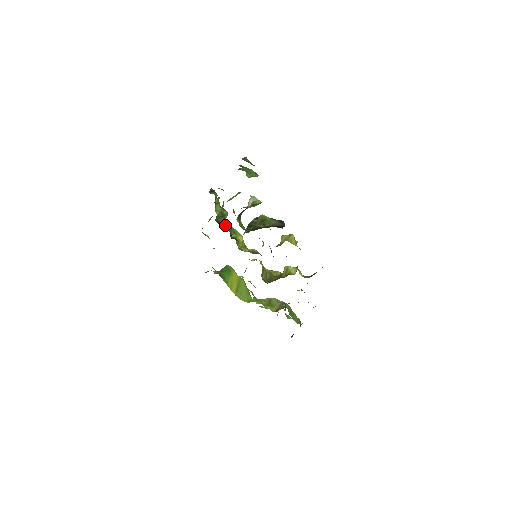
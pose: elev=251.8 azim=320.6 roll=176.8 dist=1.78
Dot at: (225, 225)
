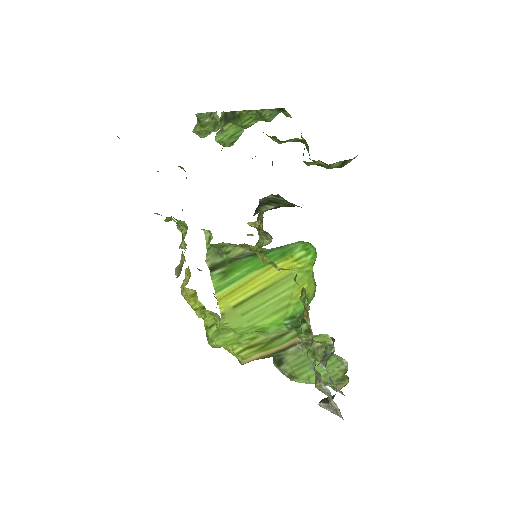
Dot at: occluded
